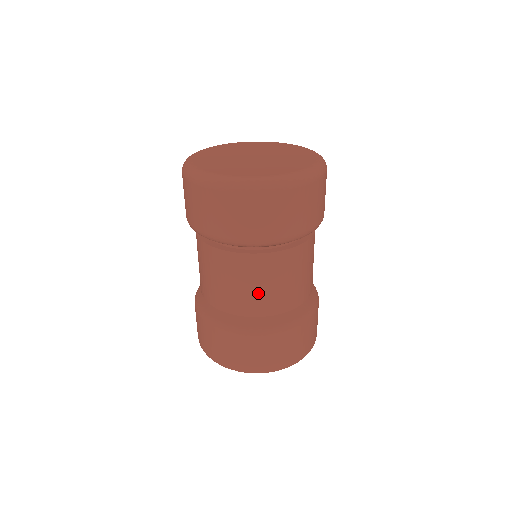
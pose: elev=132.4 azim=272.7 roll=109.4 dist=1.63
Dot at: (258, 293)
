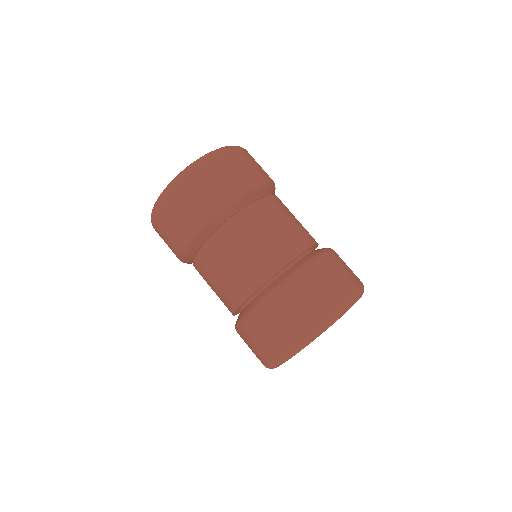
Dot at: (273, 240)
